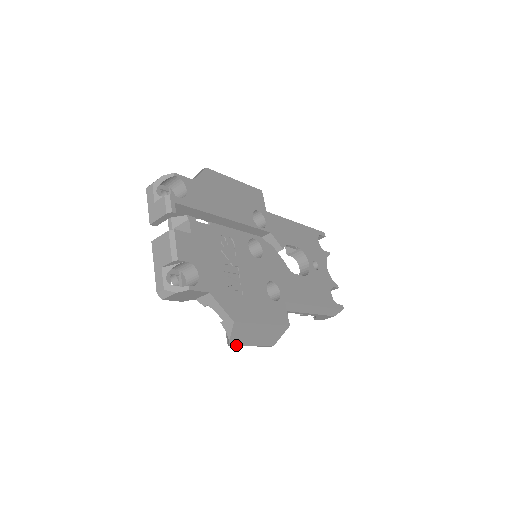
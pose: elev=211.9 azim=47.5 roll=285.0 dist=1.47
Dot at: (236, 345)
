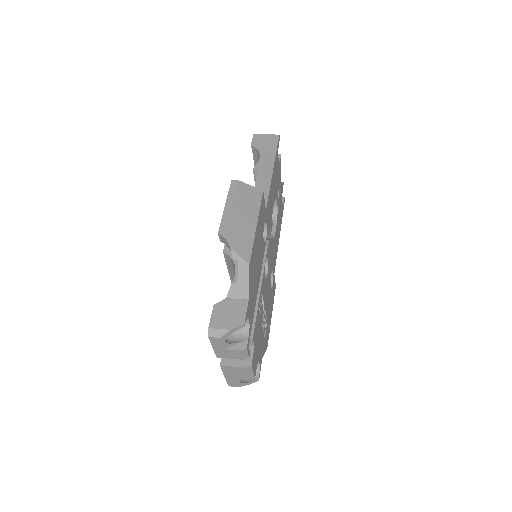
Dot at: occluded
